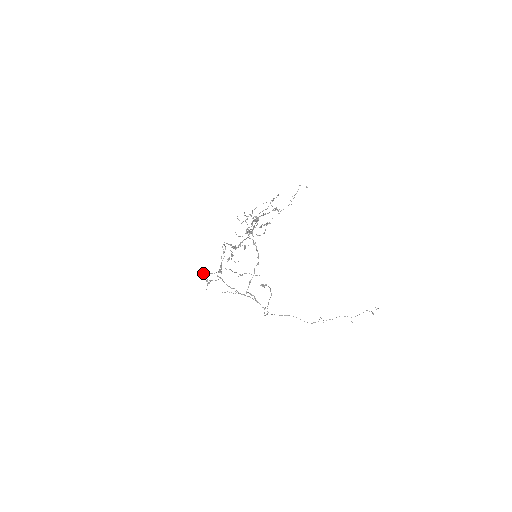
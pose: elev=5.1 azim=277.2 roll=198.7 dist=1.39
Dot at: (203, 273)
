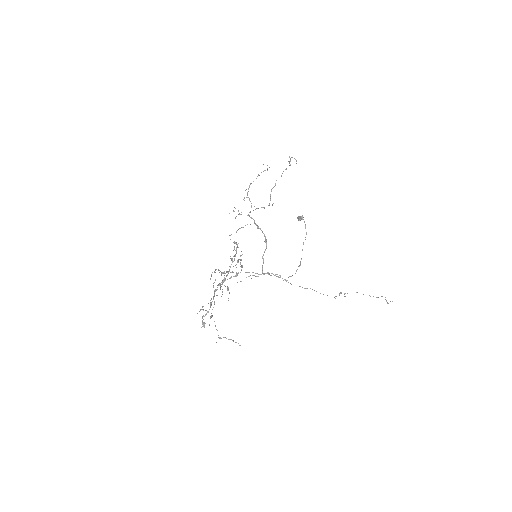
Dot at: occluded
